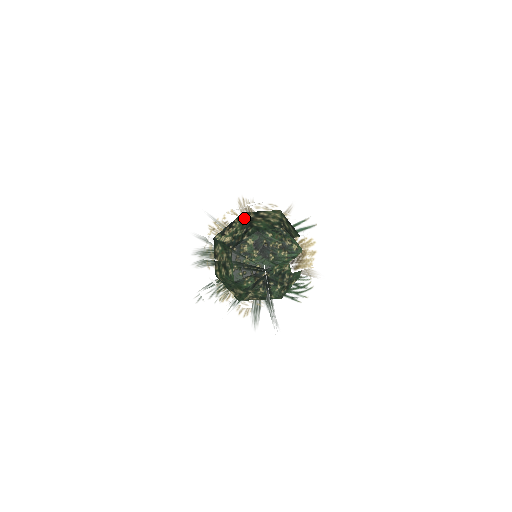
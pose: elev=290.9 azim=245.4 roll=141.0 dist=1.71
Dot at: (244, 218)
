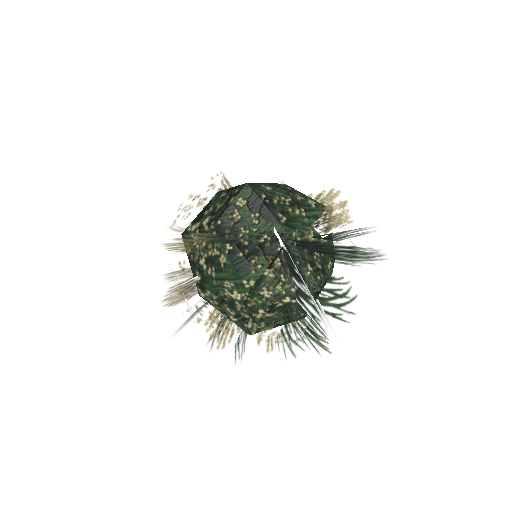
Dot at: (221, 174)
